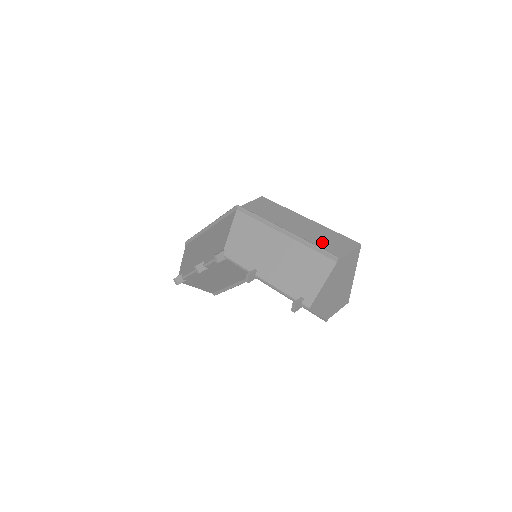
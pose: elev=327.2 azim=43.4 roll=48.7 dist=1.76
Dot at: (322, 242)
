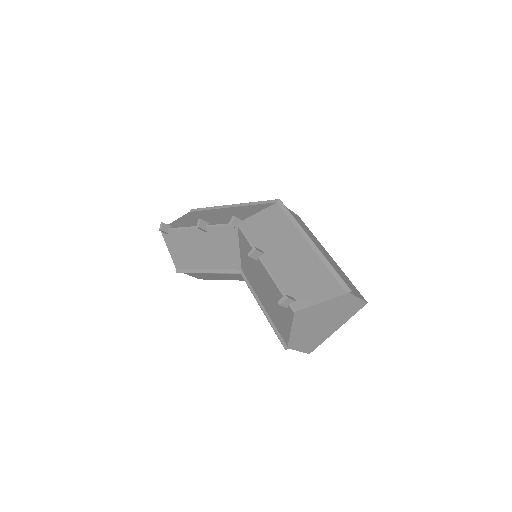
Dot at: occluded
